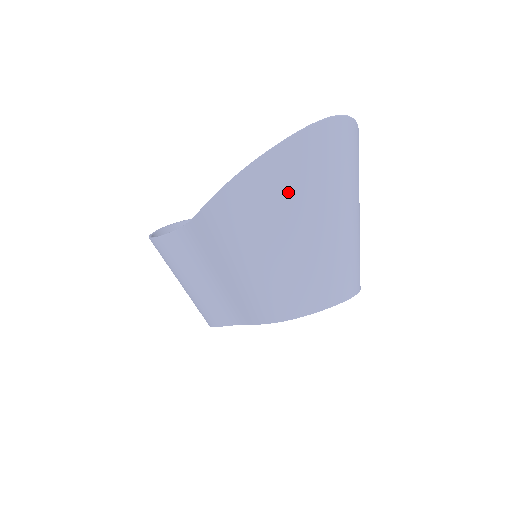
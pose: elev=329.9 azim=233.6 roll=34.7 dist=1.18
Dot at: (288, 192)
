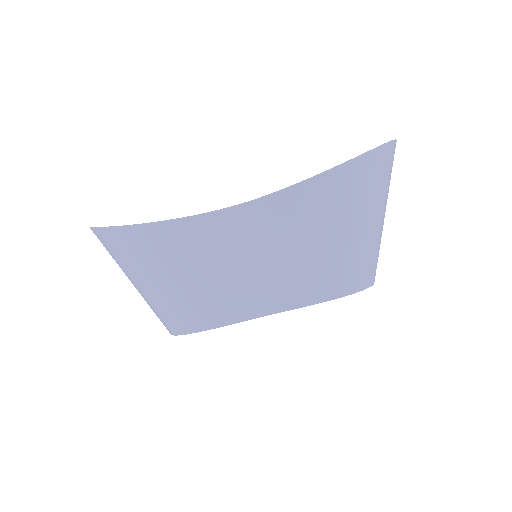
Dot at: (379, 183)
